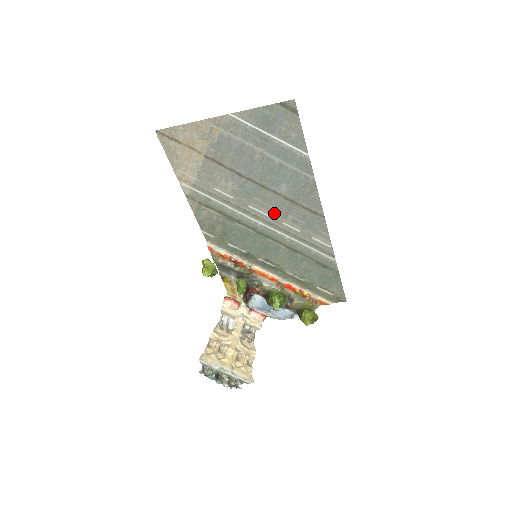
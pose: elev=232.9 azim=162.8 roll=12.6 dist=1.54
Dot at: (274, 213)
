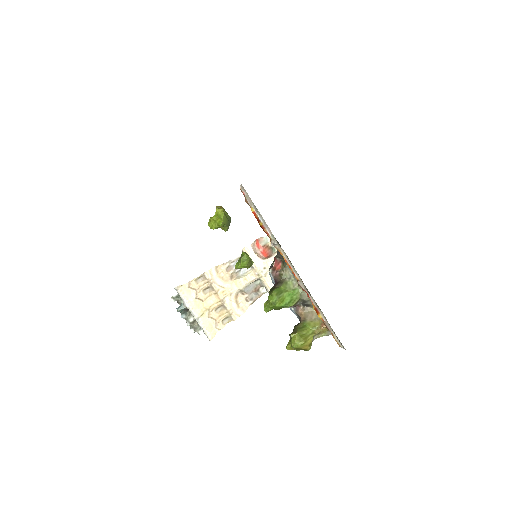
Dot at: occluded
